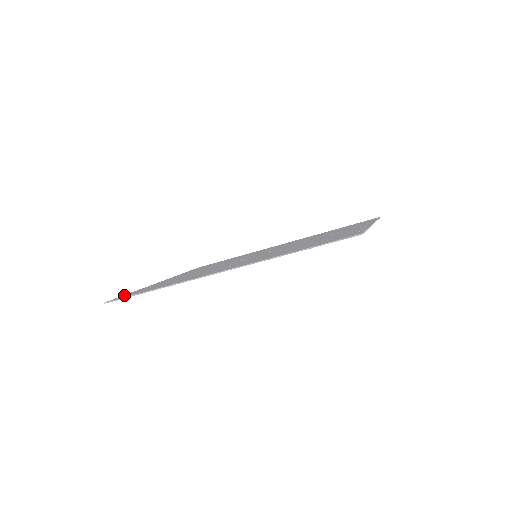
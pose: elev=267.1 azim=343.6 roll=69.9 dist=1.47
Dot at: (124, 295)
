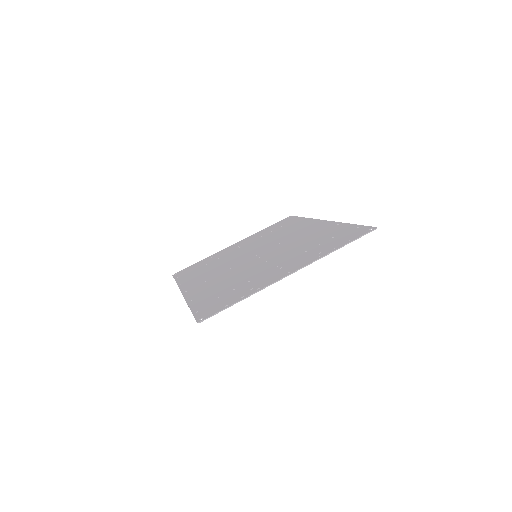
Dot at: (190, 267)
